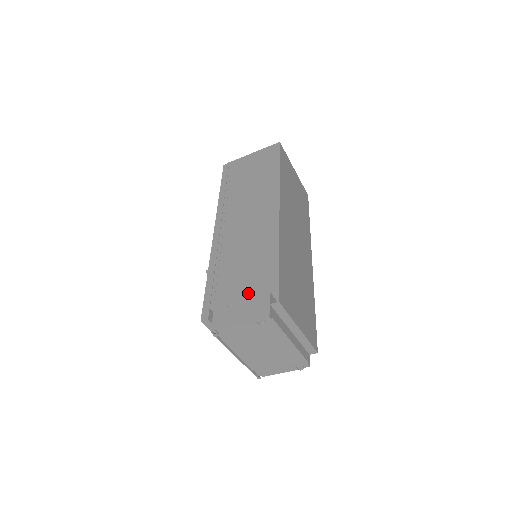
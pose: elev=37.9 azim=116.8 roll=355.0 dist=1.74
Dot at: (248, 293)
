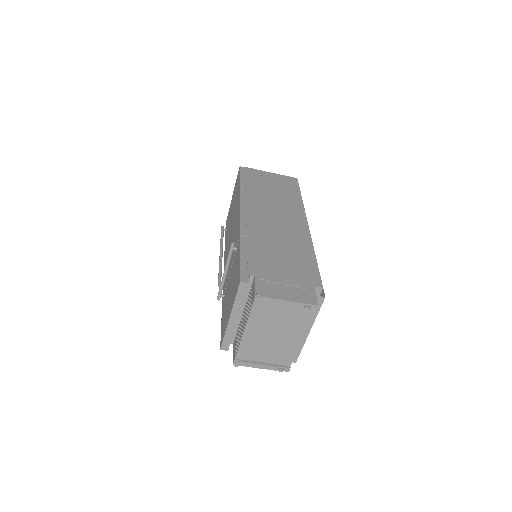
Dot at: (292, 278)
